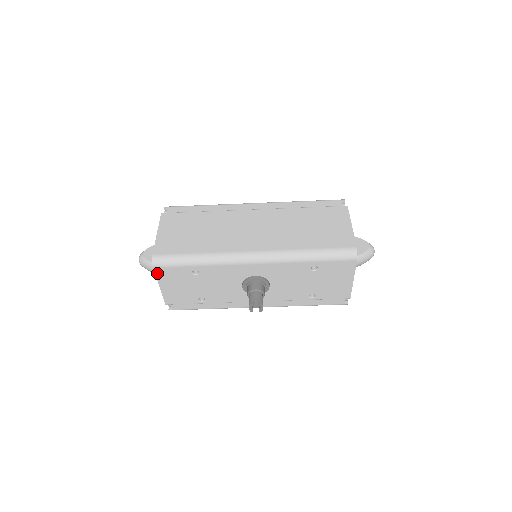
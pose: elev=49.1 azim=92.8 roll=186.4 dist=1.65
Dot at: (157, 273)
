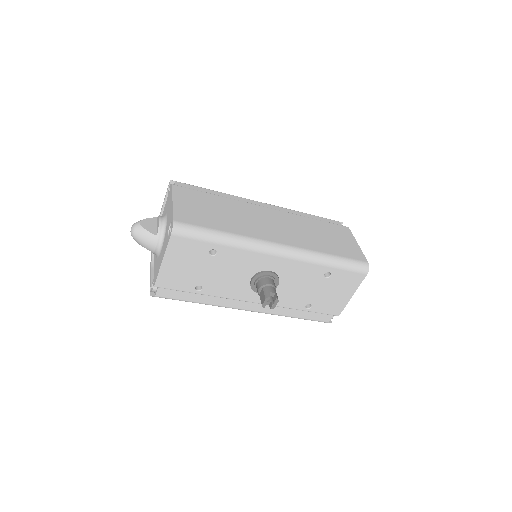
Dot at: (171, 243)
